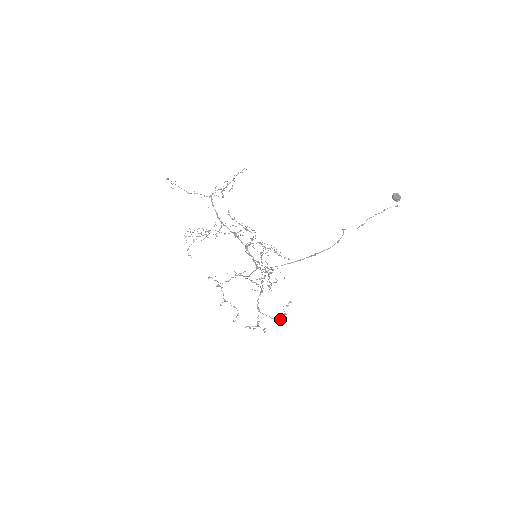
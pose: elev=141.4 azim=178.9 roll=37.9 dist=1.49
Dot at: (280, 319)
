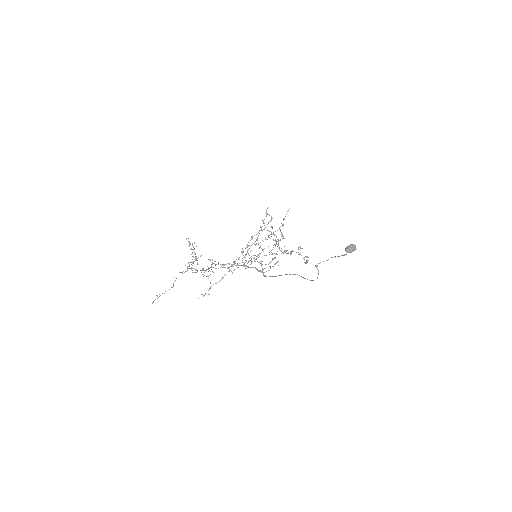
Dot at: (306, 257)
